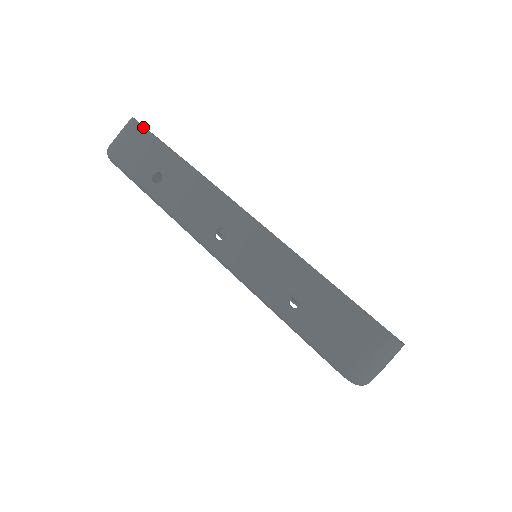
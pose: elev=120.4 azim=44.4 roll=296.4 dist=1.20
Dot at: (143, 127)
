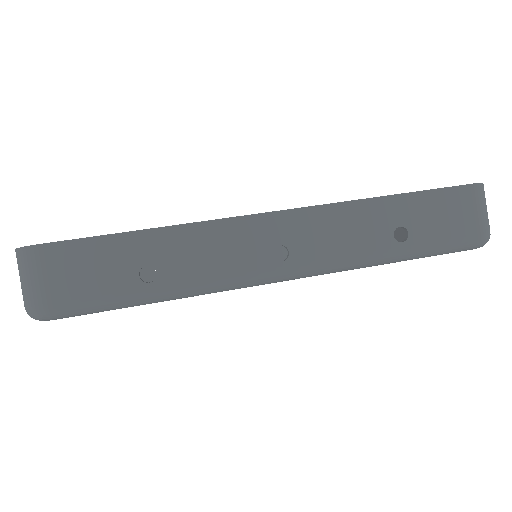
Dot at: (59, 243)
